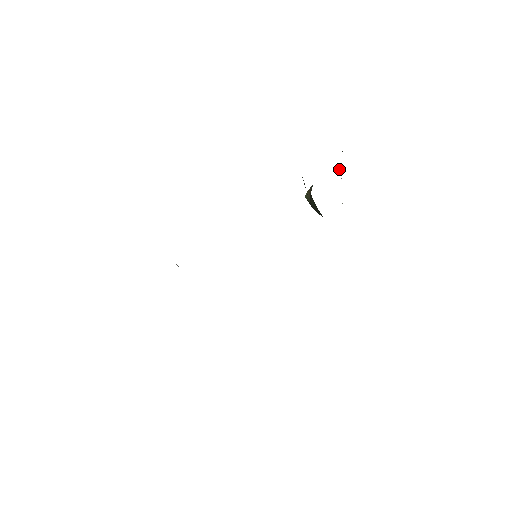
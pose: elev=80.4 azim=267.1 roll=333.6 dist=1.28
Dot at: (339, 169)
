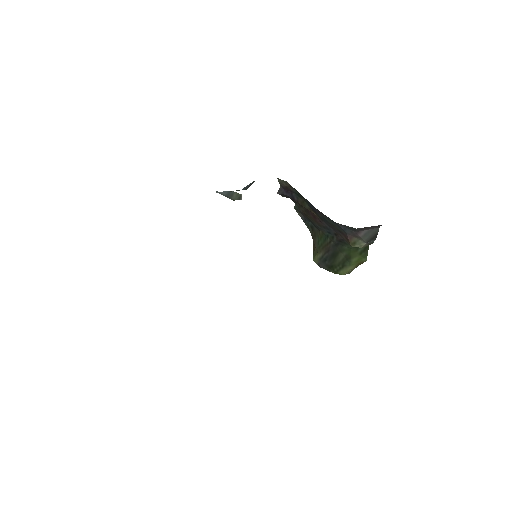
Dot at: occluded
